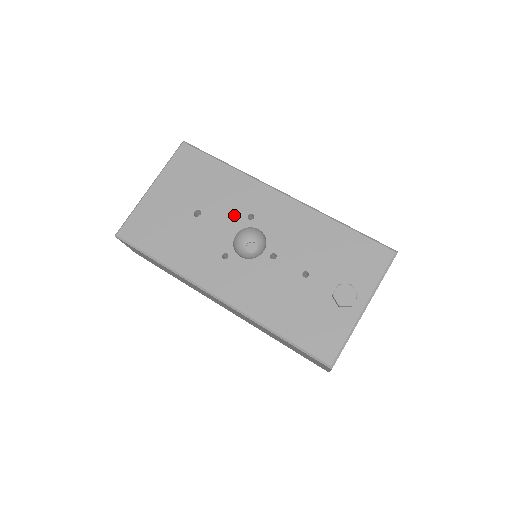
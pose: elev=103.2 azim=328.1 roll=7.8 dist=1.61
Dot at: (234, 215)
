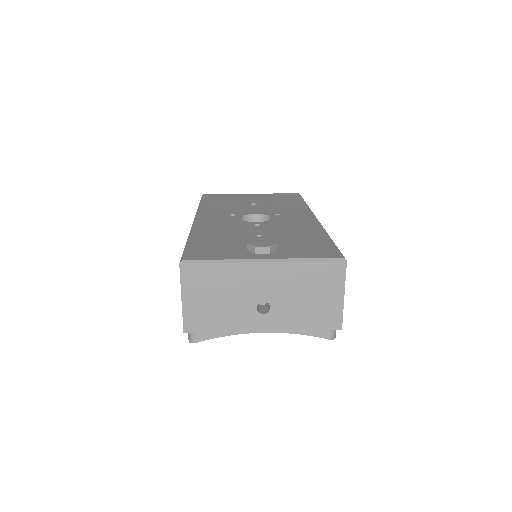
Dot at: (270, 211)
